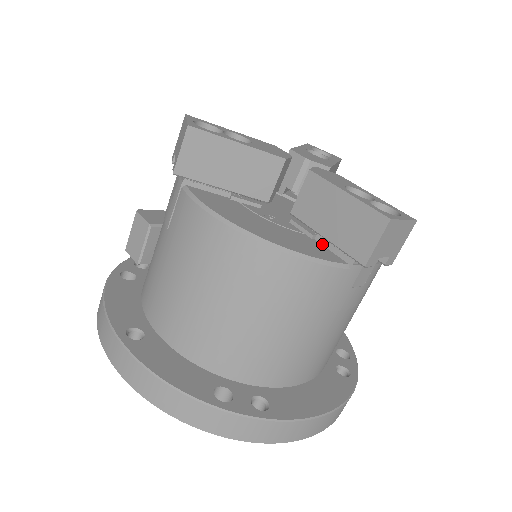
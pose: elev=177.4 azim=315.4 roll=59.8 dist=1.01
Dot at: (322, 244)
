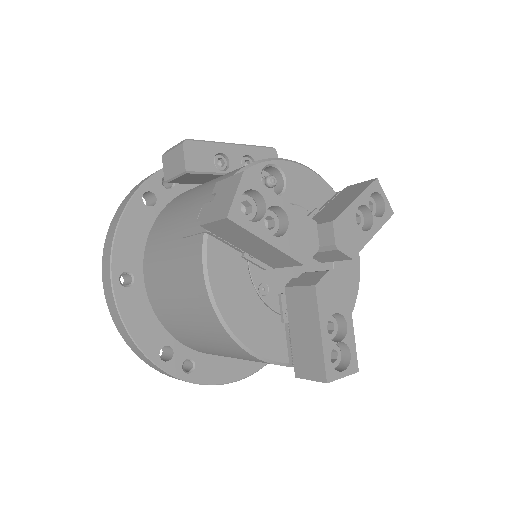
Dot at: (286, 332)
